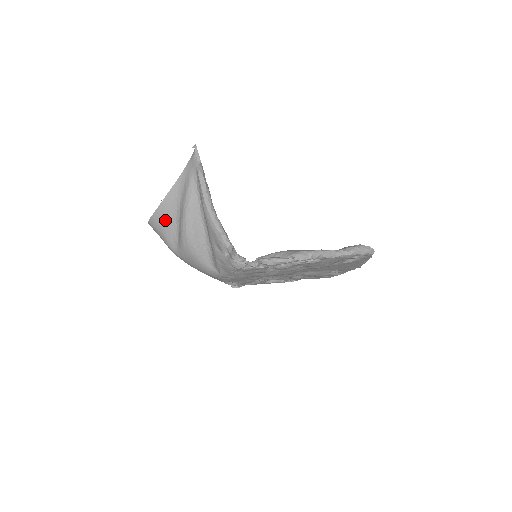
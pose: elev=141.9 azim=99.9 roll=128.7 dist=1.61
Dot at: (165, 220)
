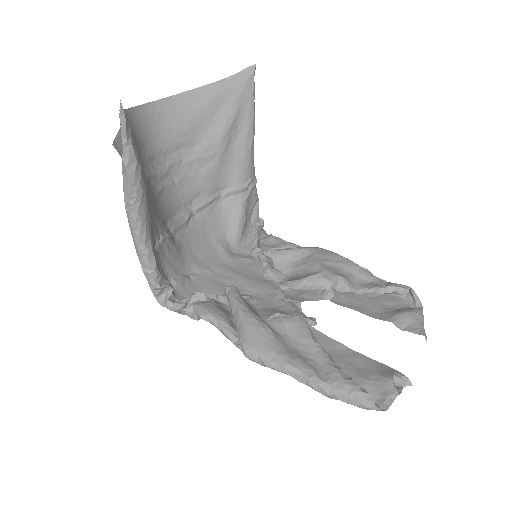
Dot at: occluded
